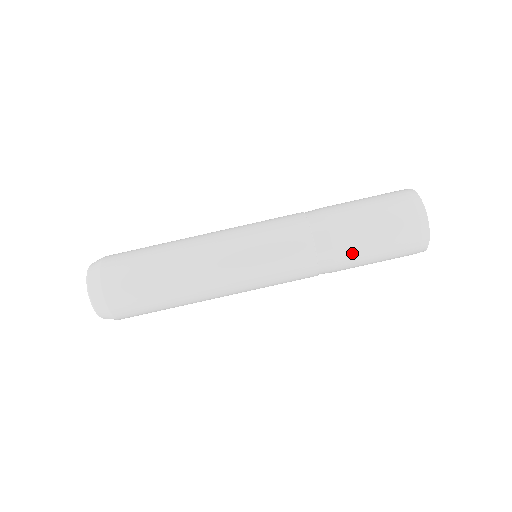
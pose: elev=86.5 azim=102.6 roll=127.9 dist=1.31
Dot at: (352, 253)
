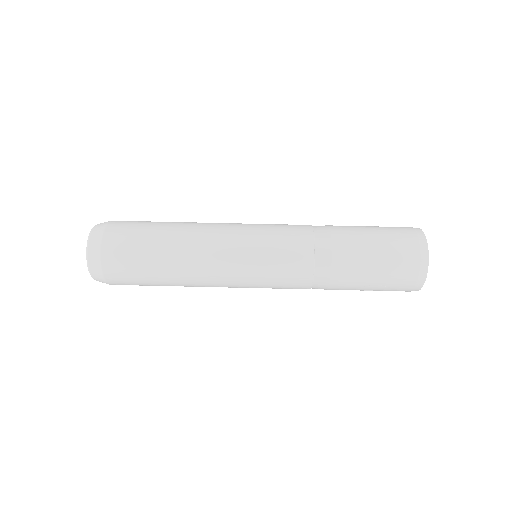
Dot at: (350, 250)
